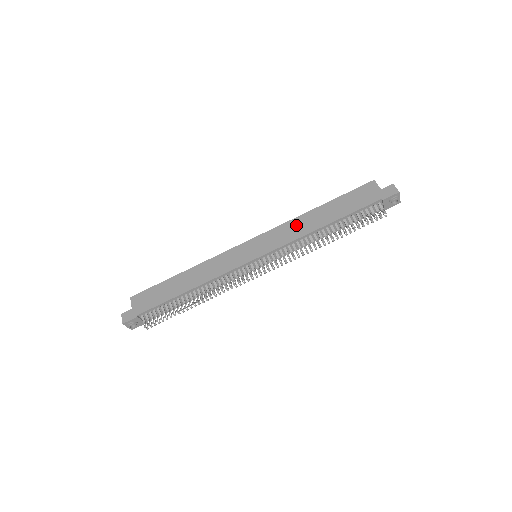
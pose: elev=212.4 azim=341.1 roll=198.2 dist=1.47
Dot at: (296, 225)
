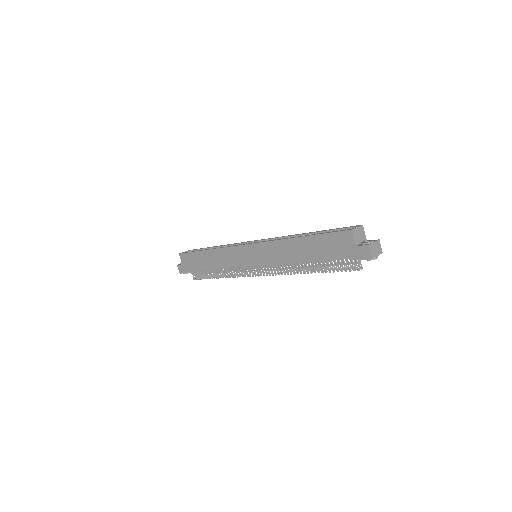
Dot at: (281, 249)
